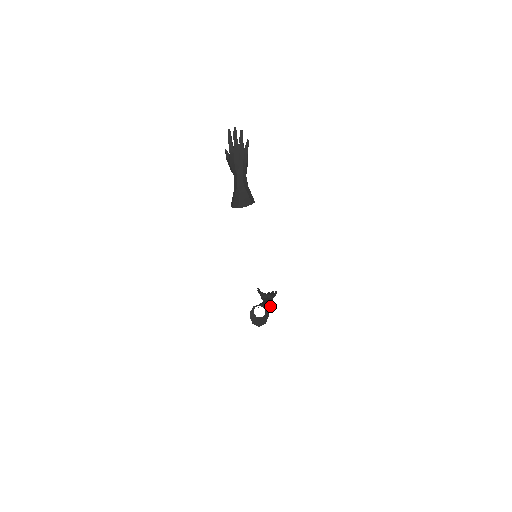
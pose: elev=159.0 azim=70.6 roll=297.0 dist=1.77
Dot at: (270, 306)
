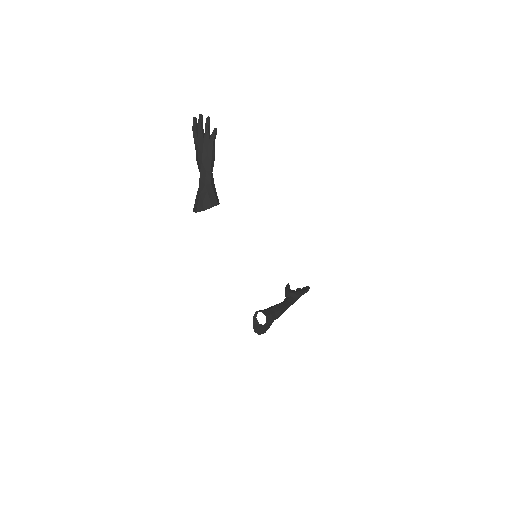
Dot at: (280, 310)
